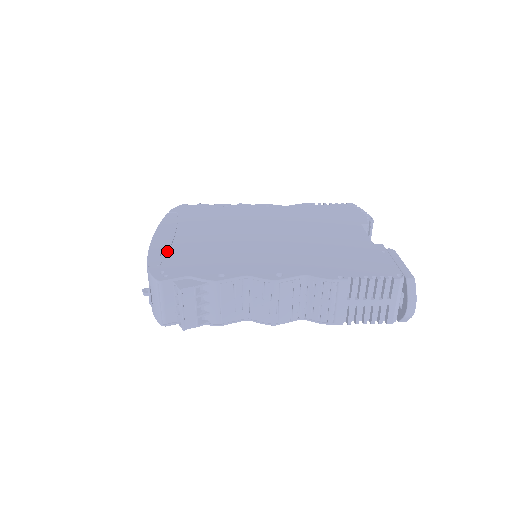
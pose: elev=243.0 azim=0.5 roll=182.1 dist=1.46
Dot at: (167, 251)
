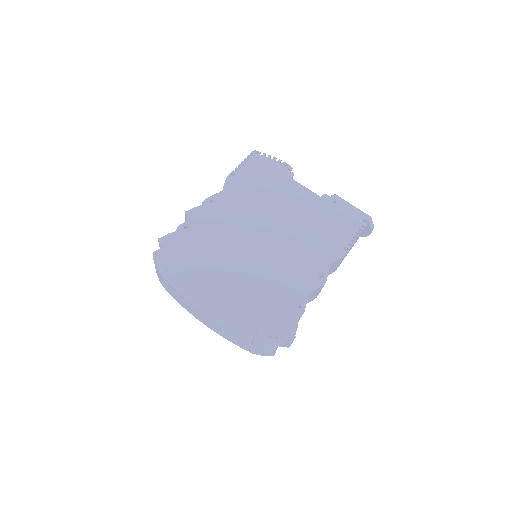
Dot at: (236, 315)
